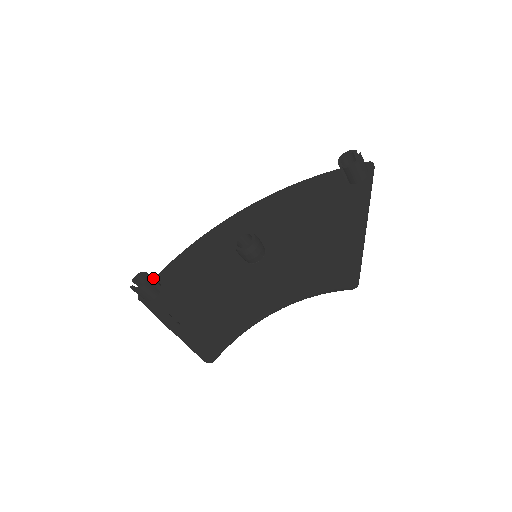
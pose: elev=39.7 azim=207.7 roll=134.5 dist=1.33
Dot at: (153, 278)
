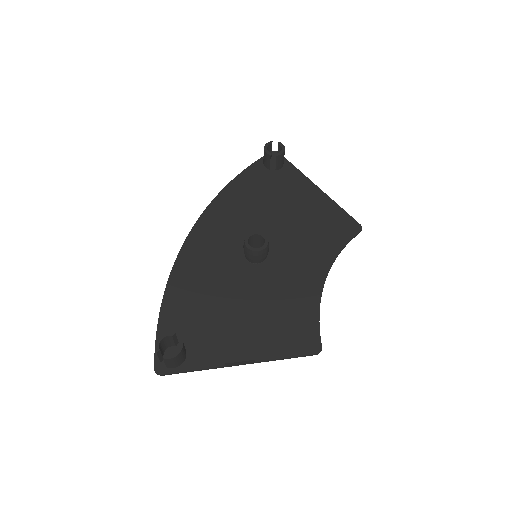
Dot at: occluded
